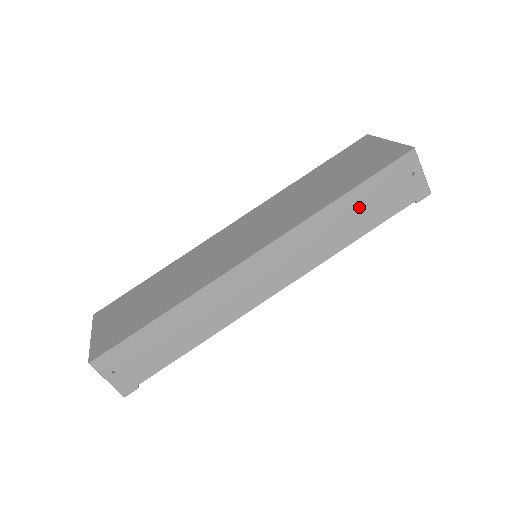
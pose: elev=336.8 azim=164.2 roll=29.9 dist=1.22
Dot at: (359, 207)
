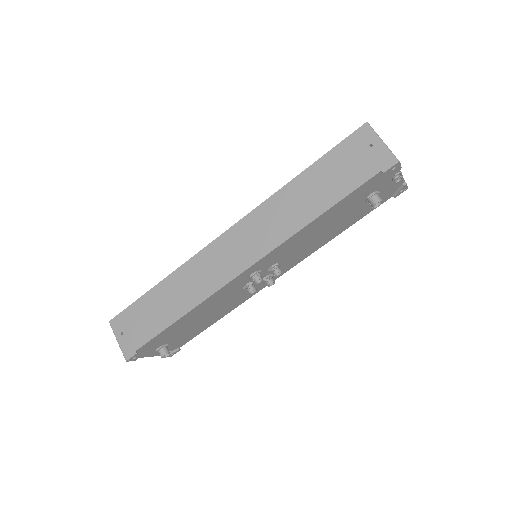
Dot at: (318, 183)
